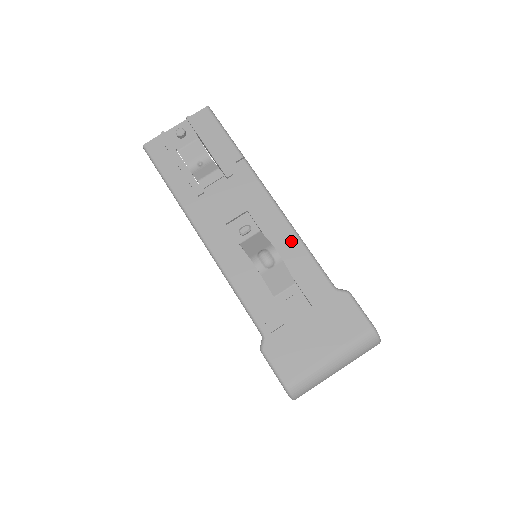
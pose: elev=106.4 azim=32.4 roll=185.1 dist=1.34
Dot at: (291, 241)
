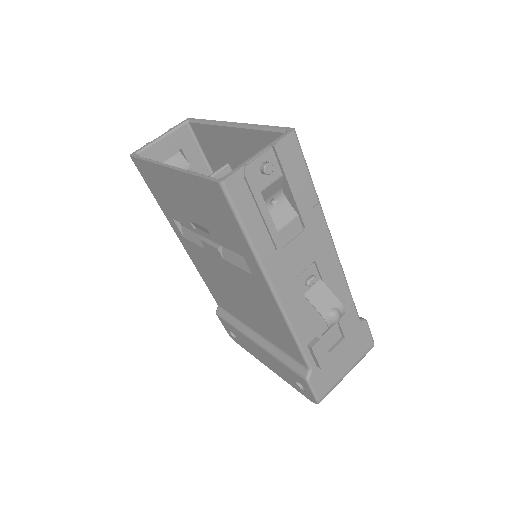
Dot at: (342, 286)
